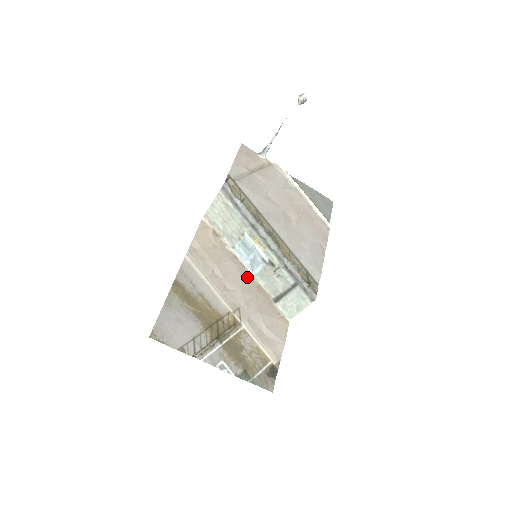
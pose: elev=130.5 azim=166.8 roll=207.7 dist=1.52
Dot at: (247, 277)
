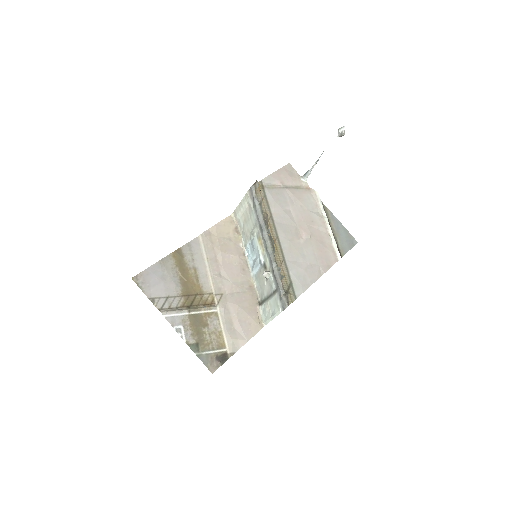
Dot at: (245, 274)
